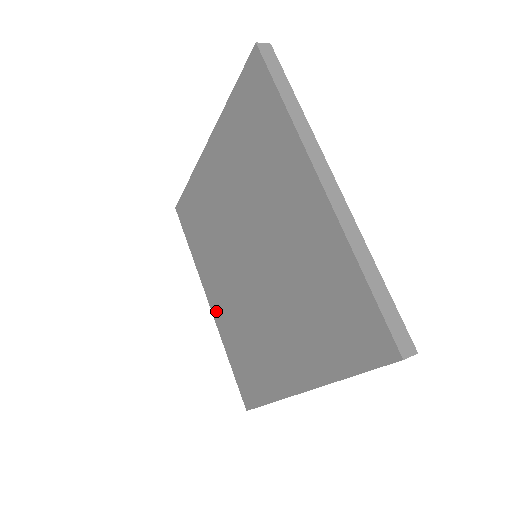
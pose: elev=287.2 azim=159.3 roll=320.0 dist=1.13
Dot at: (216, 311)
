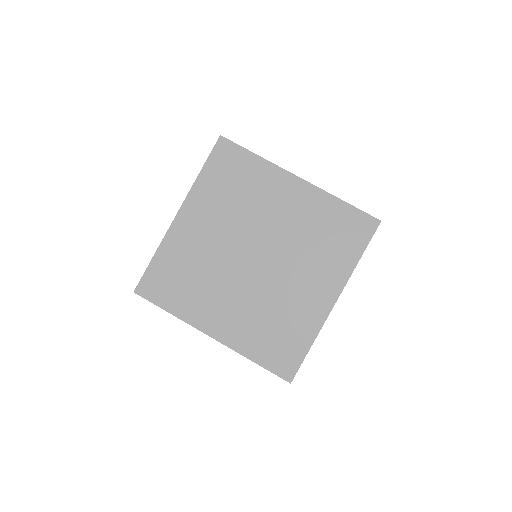
Dot at: (224, 334)
